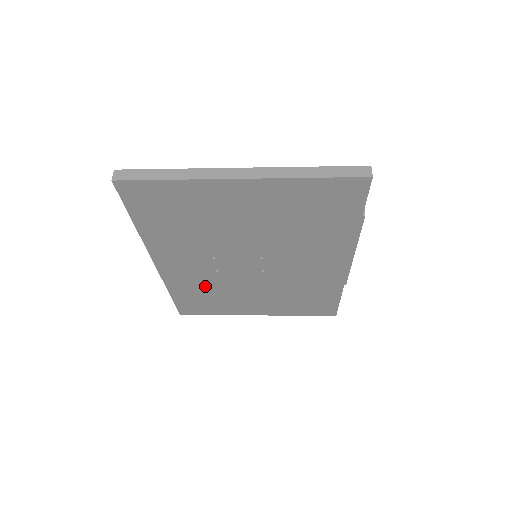
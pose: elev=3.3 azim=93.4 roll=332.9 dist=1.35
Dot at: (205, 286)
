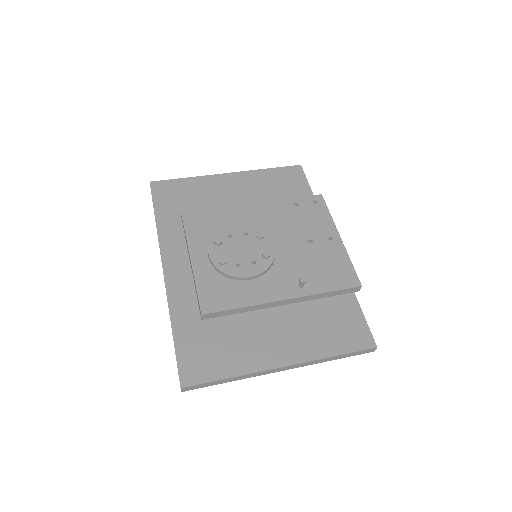
Dot at: occluded
